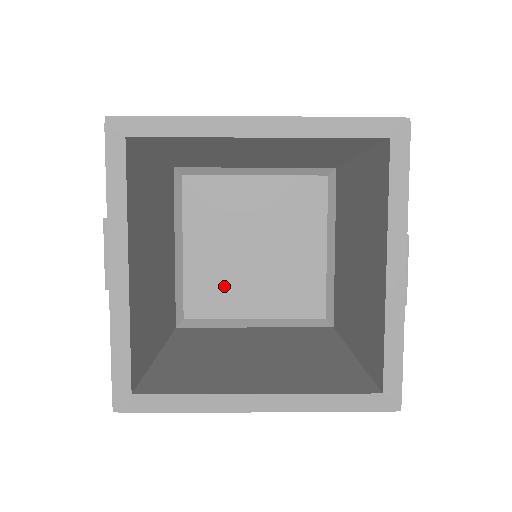
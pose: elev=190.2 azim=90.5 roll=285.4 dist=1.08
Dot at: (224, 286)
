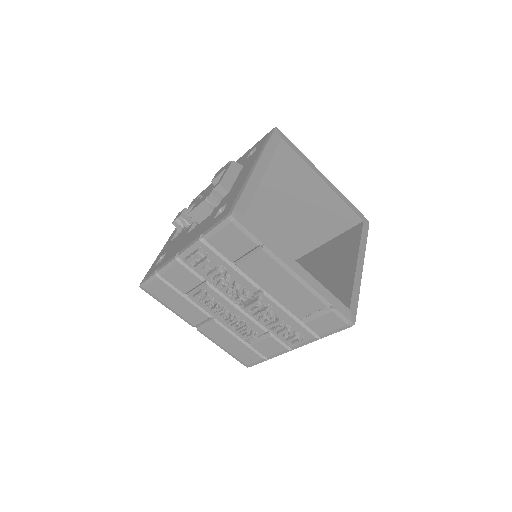
Dot at: occluded
